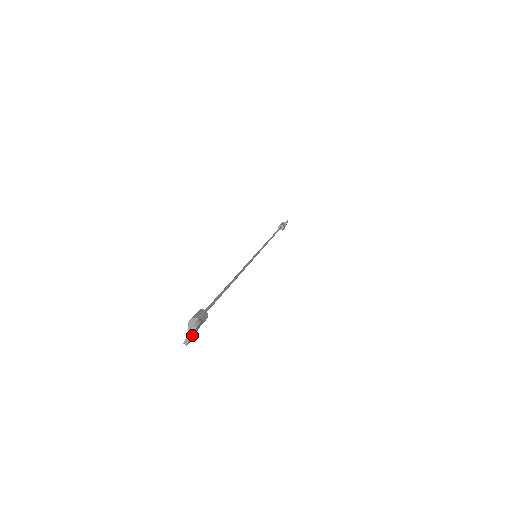
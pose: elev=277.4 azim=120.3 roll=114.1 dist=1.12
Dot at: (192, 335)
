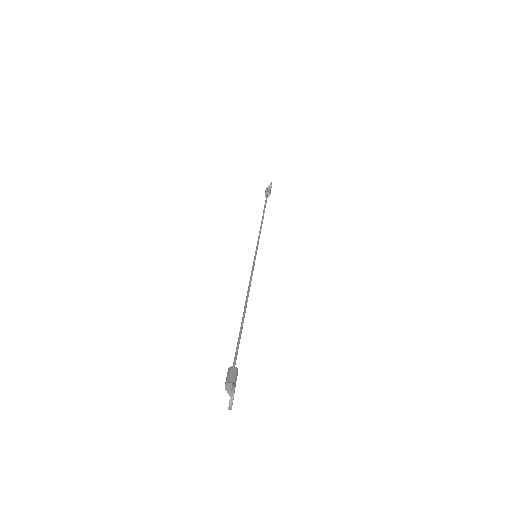
Dot at: occluded
